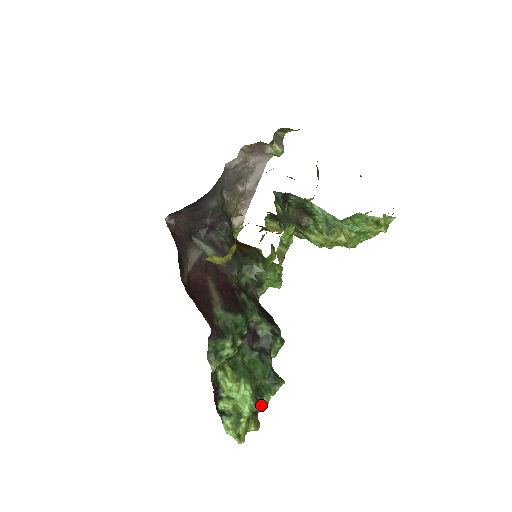
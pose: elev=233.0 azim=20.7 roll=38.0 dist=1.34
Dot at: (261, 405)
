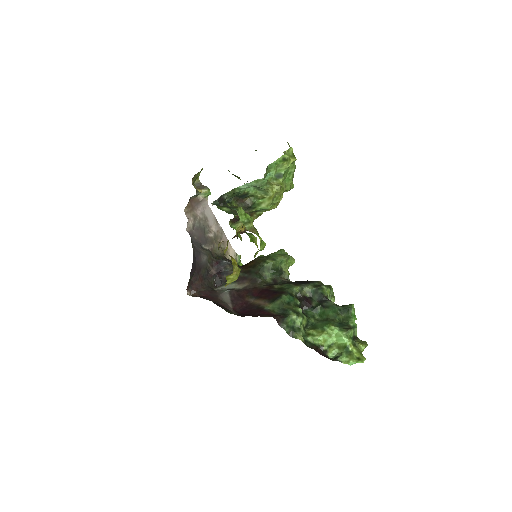
Dot at: (352, 329)
